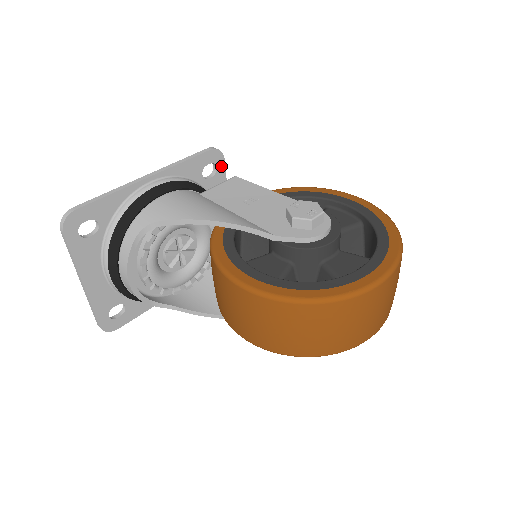
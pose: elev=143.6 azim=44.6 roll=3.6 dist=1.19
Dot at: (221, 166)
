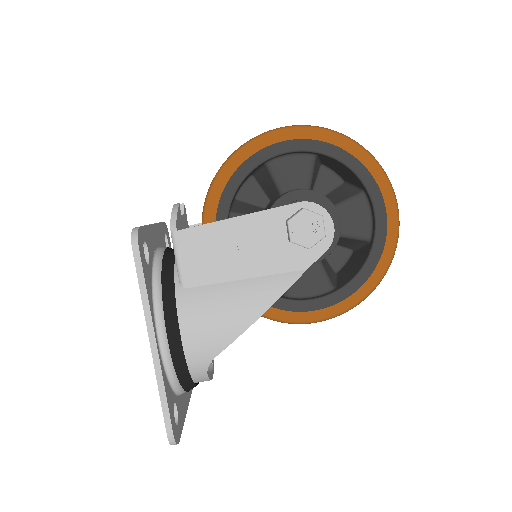
Dot at: (142, 233)
